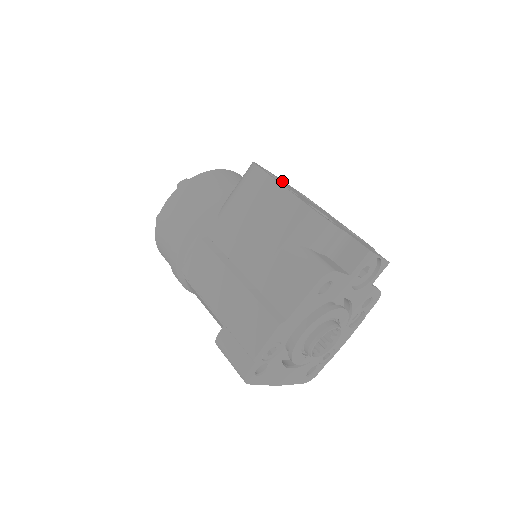
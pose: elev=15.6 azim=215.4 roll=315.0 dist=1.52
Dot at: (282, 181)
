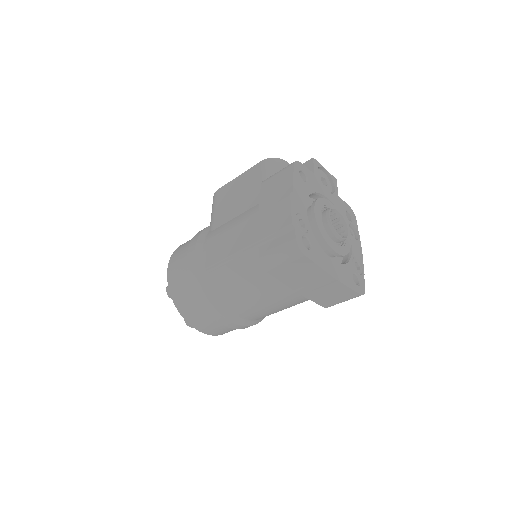
Dot at: occluded
